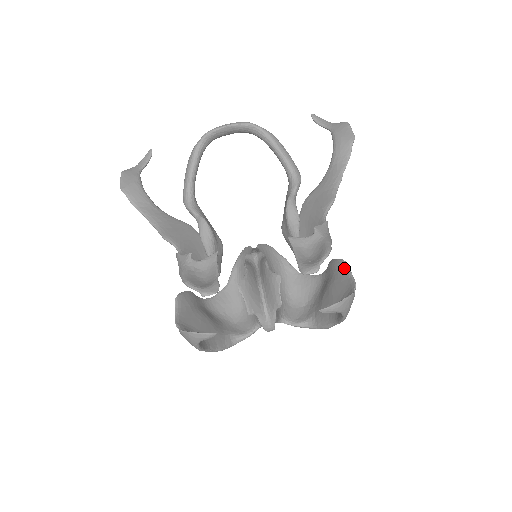
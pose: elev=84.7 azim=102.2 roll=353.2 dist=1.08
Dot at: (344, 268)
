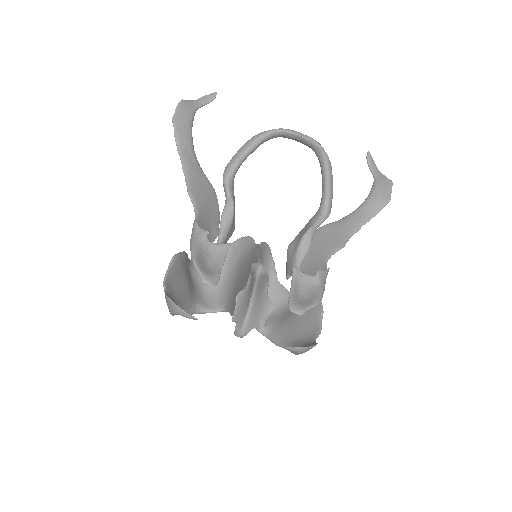
Dot at: (319, 311)
